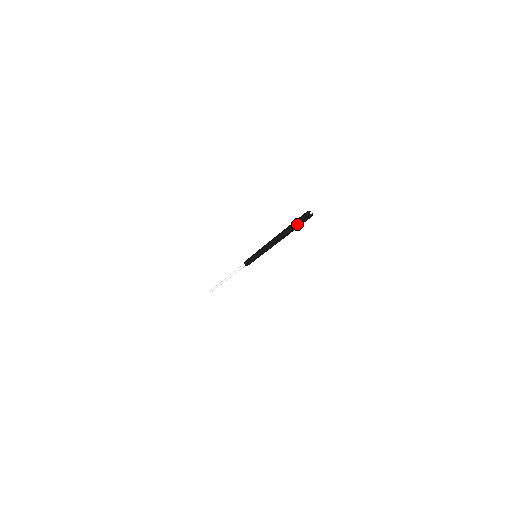
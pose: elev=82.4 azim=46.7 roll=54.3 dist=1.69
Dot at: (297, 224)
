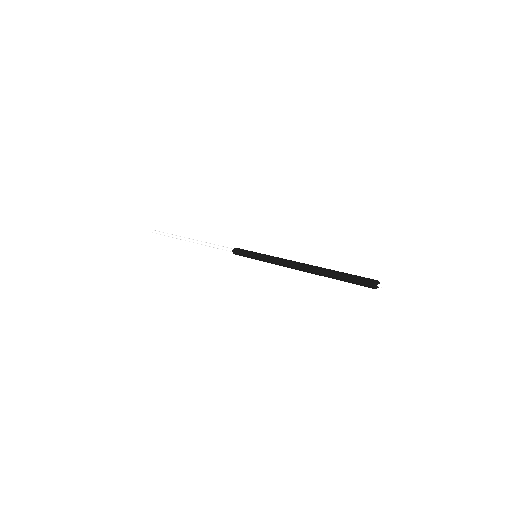
Dot at: occluded
